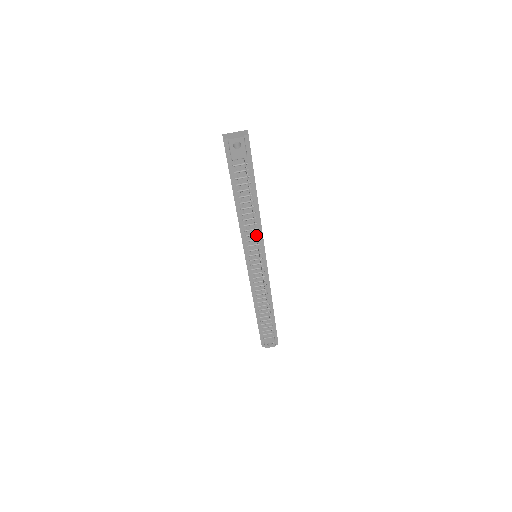
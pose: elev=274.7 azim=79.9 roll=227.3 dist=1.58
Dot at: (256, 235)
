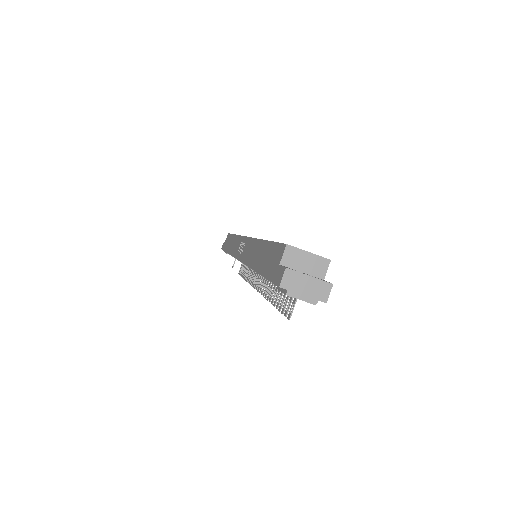
Dot at: (263, 285)
